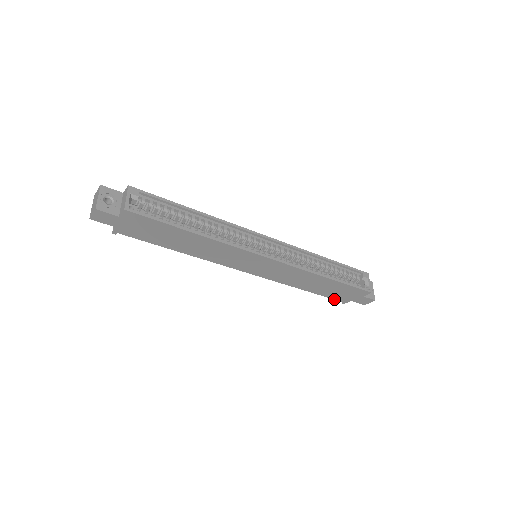
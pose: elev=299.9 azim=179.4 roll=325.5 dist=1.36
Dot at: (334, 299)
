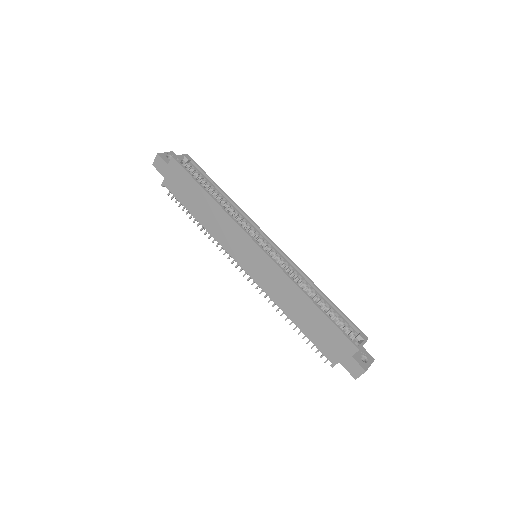
Dot at: (321, 352)
